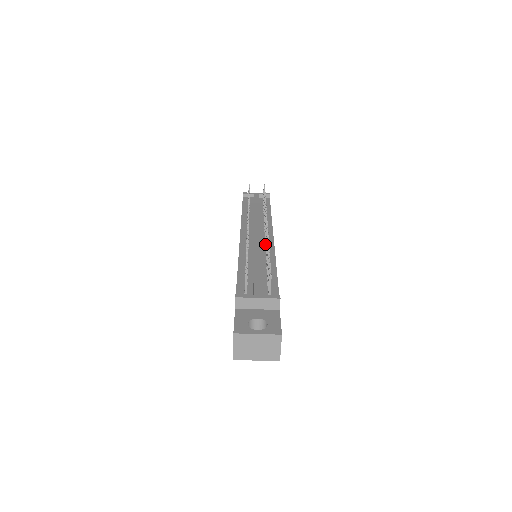
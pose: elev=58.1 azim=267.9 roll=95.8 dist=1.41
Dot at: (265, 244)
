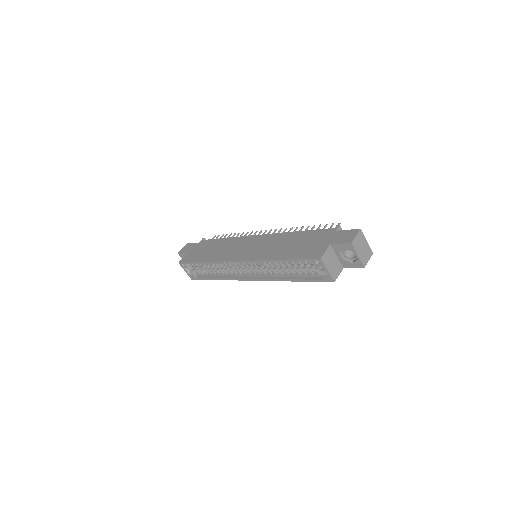
Dot at: occluded
